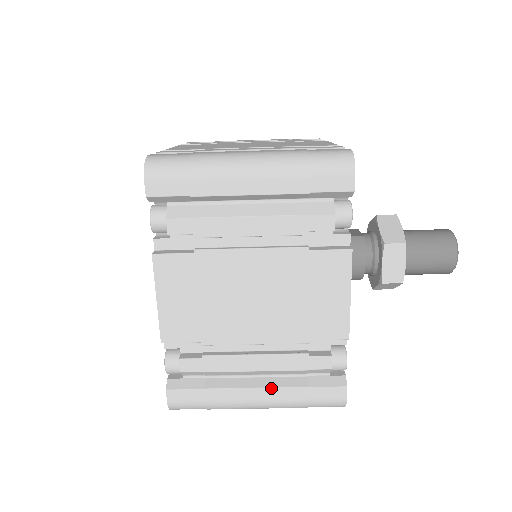
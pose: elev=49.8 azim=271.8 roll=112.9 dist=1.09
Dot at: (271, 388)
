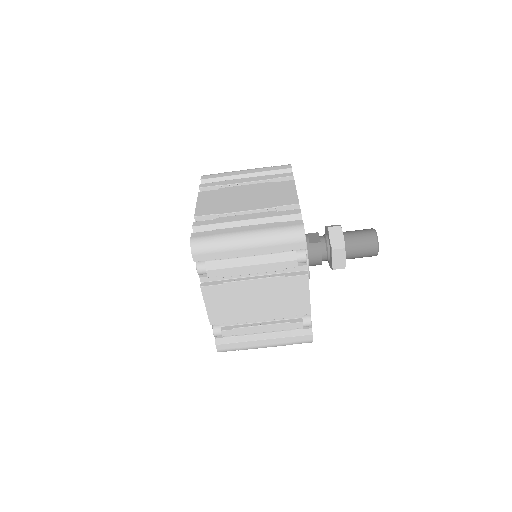
Dot at: (272, 339)
